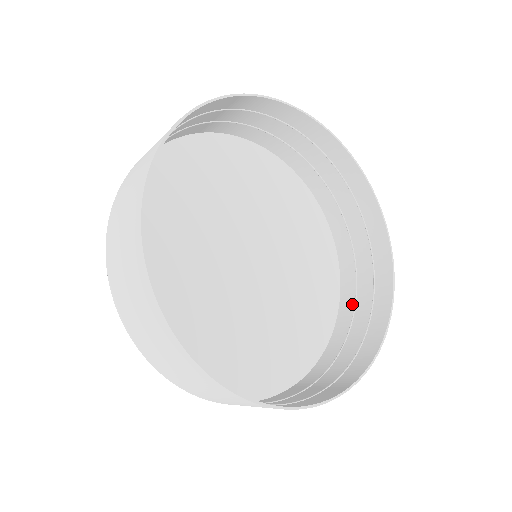
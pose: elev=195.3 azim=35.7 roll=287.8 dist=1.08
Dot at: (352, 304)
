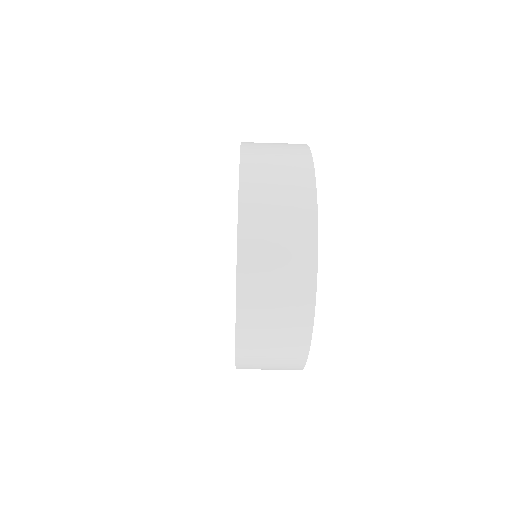
Dot at: occluded
